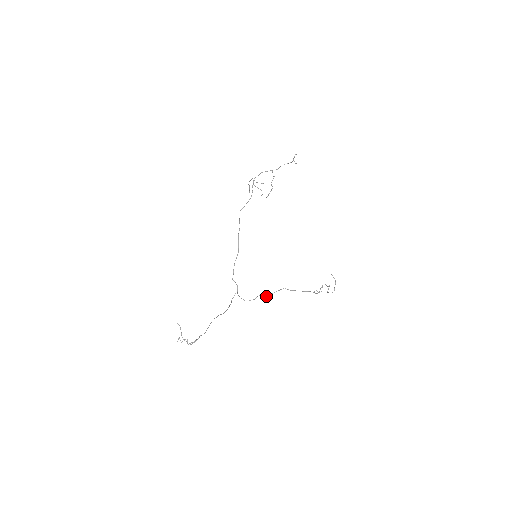
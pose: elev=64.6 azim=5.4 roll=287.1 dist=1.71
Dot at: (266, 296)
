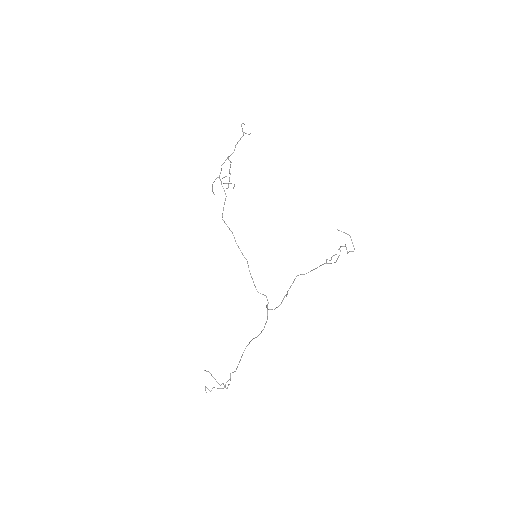
Dot at: (287, 294)
